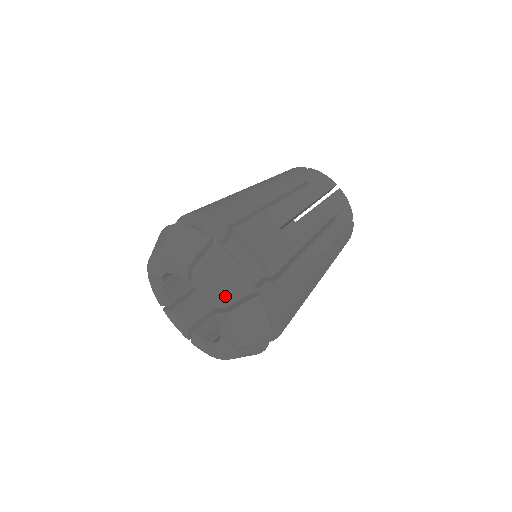
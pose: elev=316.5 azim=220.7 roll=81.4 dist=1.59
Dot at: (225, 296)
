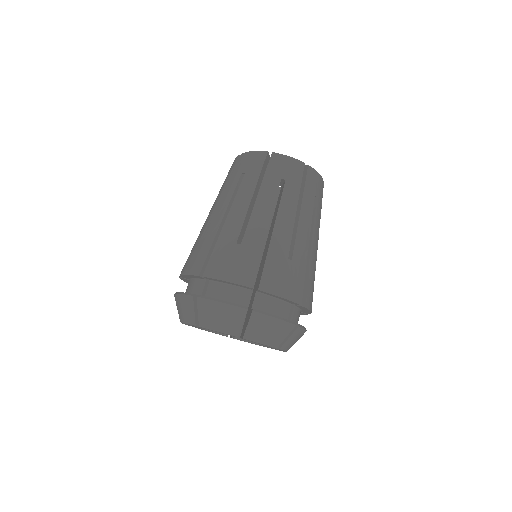
Dot at: (275, 342)
